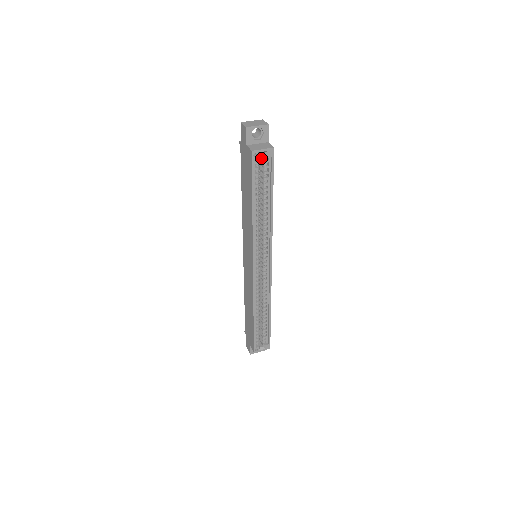
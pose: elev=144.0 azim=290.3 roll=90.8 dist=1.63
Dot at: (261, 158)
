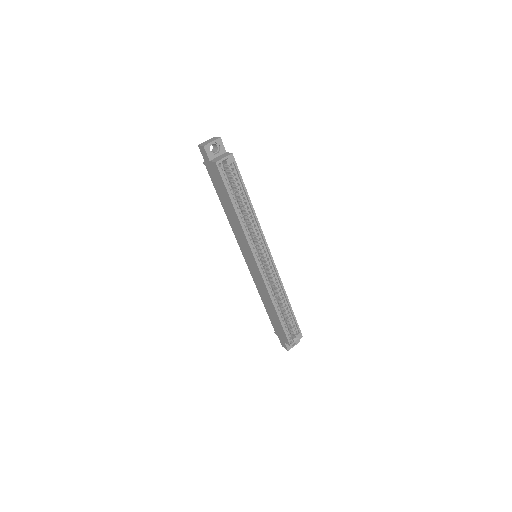
Dot at: (226, 167)
